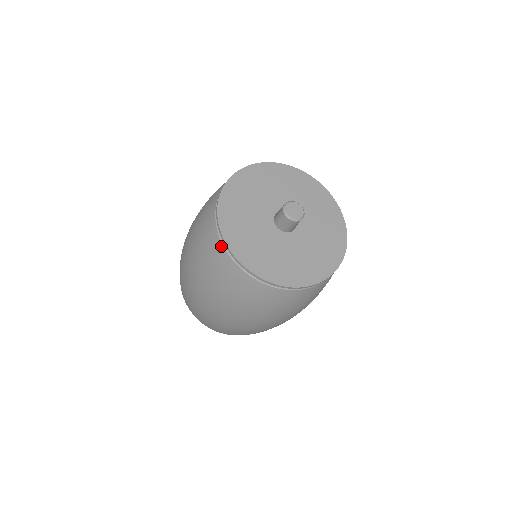
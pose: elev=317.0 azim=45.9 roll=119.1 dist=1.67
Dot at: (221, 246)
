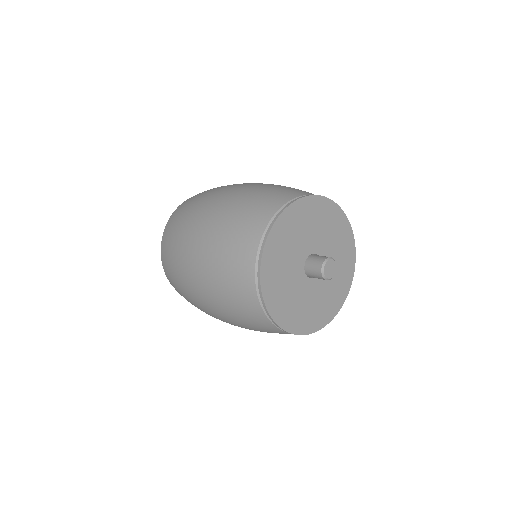
Dot at: (254, 293)
